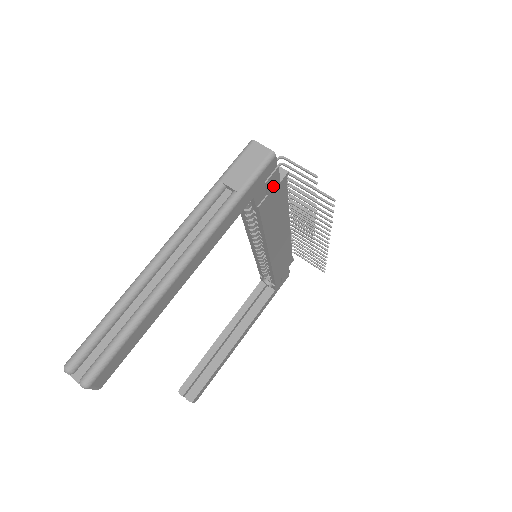
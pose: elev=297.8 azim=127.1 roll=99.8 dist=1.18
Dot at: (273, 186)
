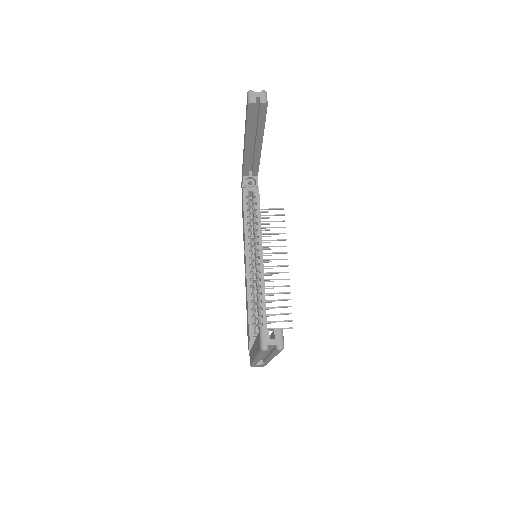
Dot at: occluded
